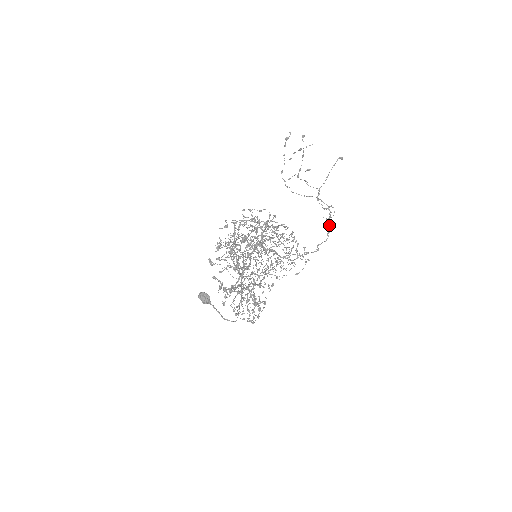
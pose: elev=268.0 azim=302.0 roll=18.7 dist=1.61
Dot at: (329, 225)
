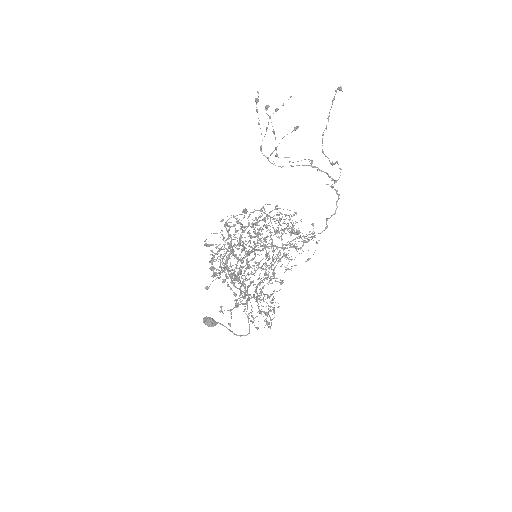
Dot at: (336, 191)
